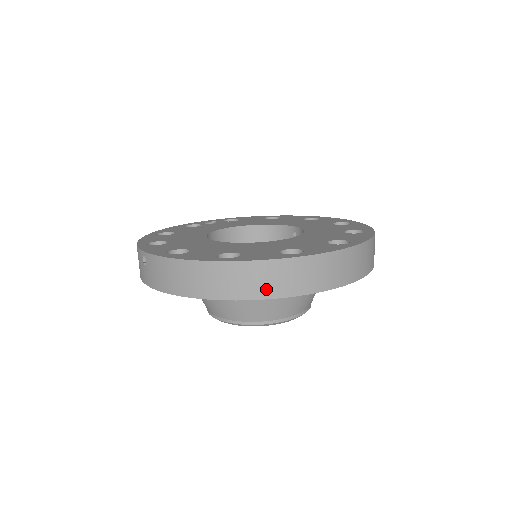
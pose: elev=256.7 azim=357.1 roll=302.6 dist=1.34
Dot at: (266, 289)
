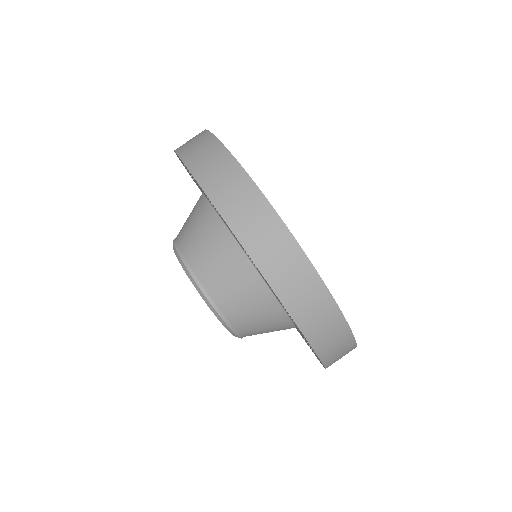
Dot at: (197, 162)
